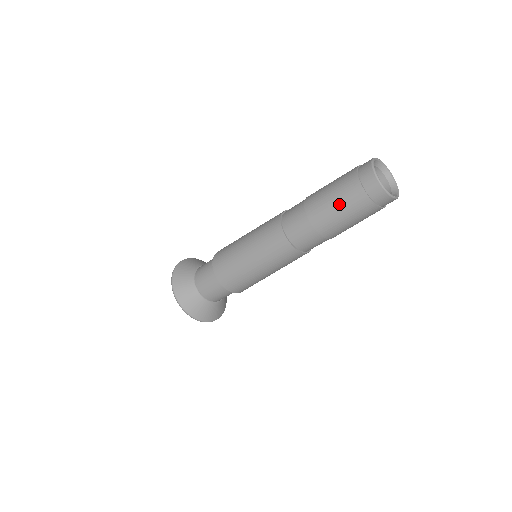
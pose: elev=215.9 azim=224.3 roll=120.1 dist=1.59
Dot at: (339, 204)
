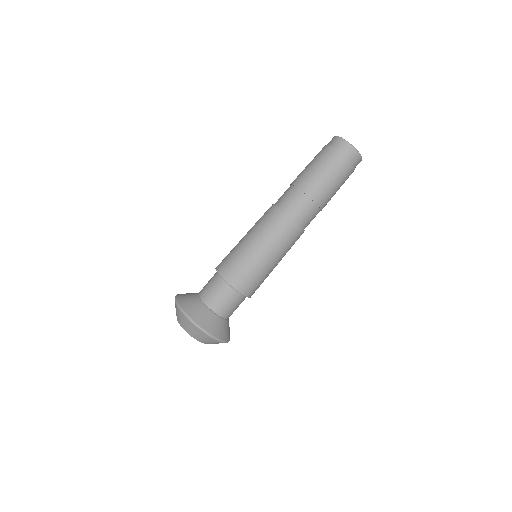
Dot at: (320, 167)
